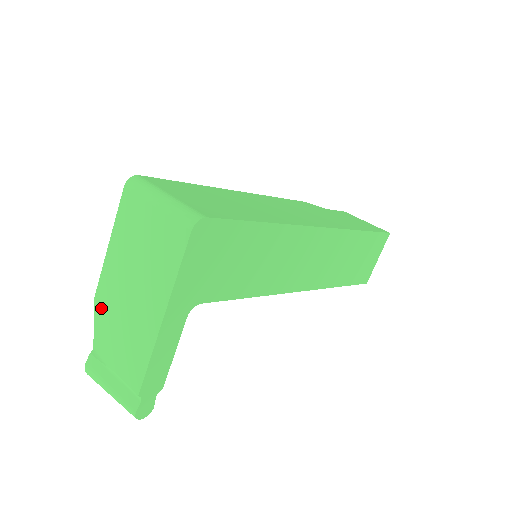
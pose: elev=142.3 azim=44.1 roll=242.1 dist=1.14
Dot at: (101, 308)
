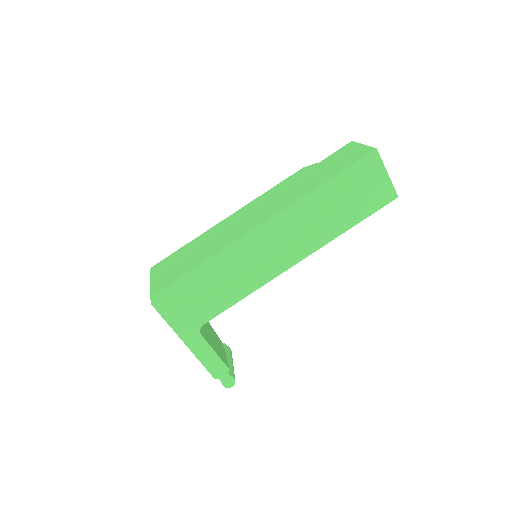
Dot at: occluded
